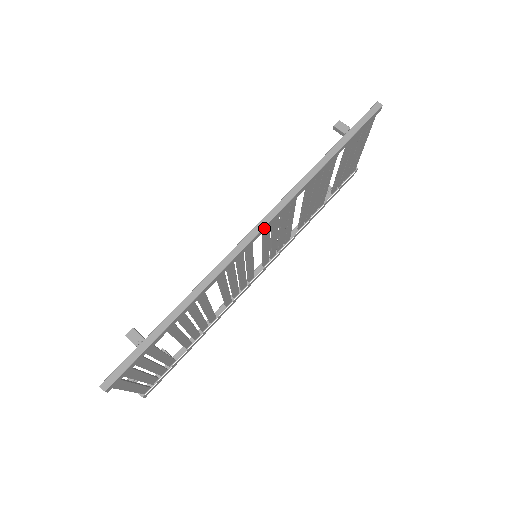
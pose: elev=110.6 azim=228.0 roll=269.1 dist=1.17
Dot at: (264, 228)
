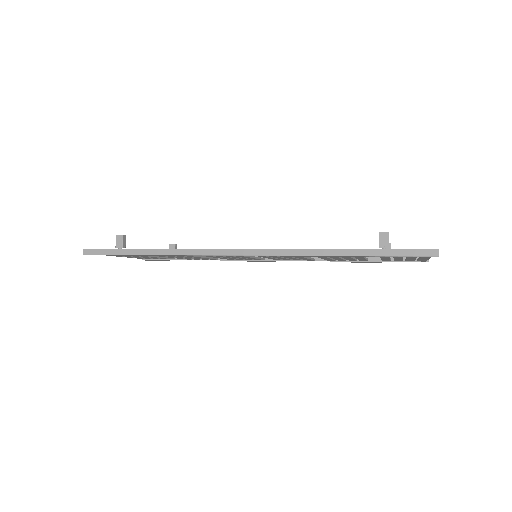
Dot at: (245, 255)
